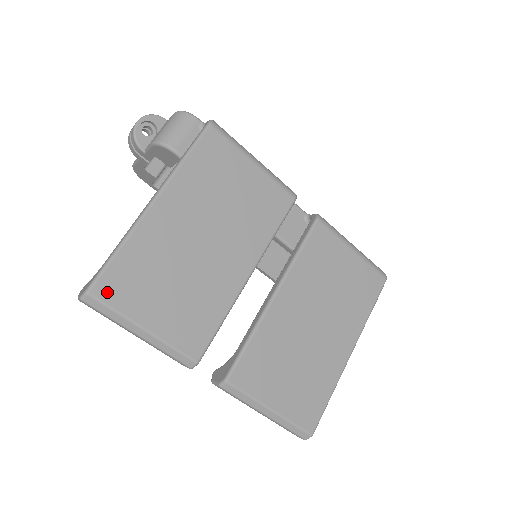
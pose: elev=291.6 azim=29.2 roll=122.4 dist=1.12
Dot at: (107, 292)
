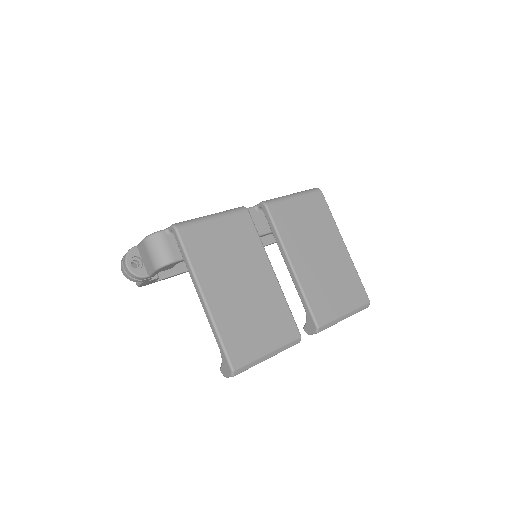
Dot at: (239, 360)
